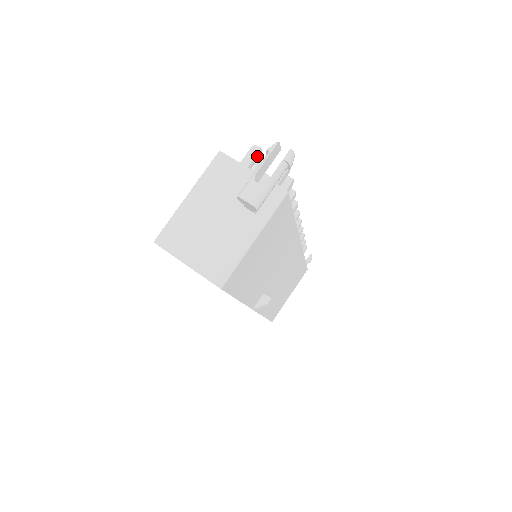
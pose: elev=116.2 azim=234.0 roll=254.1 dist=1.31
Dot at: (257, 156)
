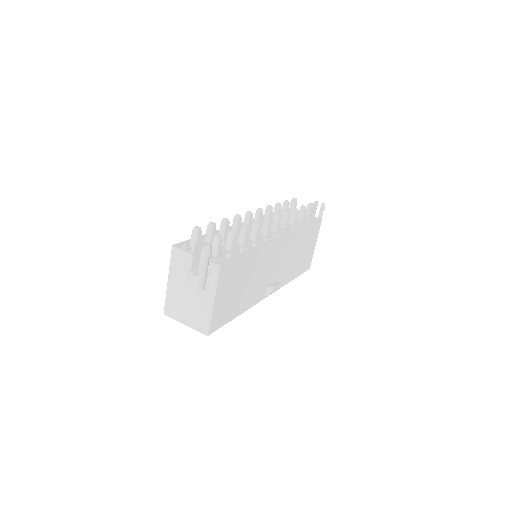
Dot at: (199, 234)
